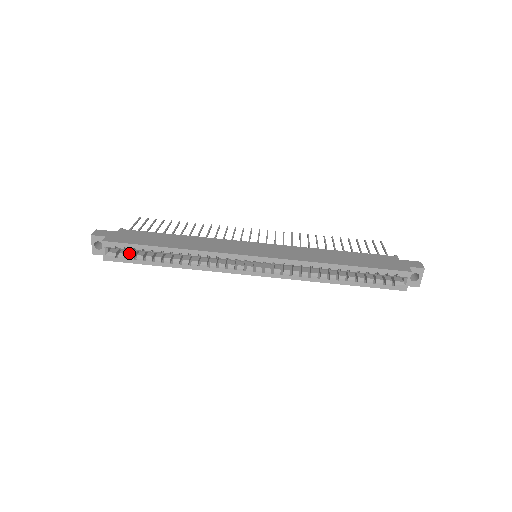
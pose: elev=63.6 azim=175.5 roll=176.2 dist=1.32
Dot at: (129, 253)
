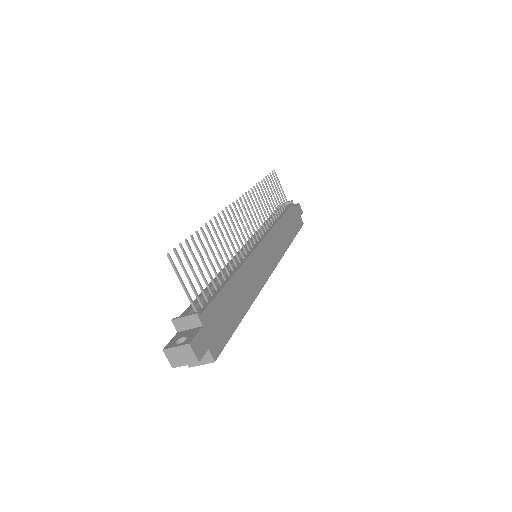
Dot at: occluded
